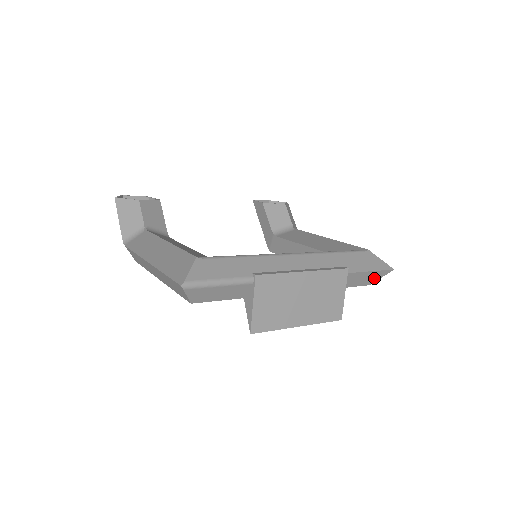
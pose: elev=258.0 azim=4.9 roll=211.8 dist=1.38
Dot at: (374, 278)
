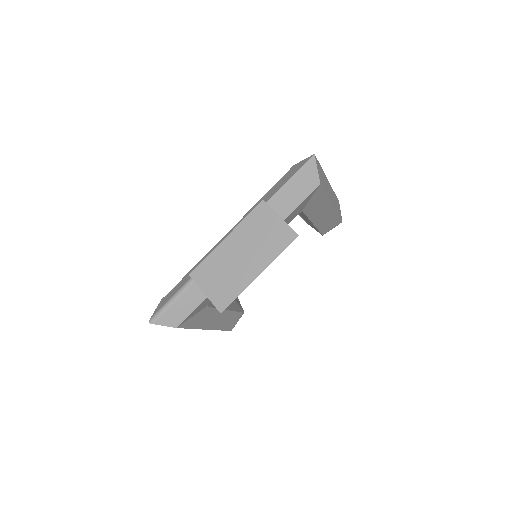
Dot at: (310, 178)
